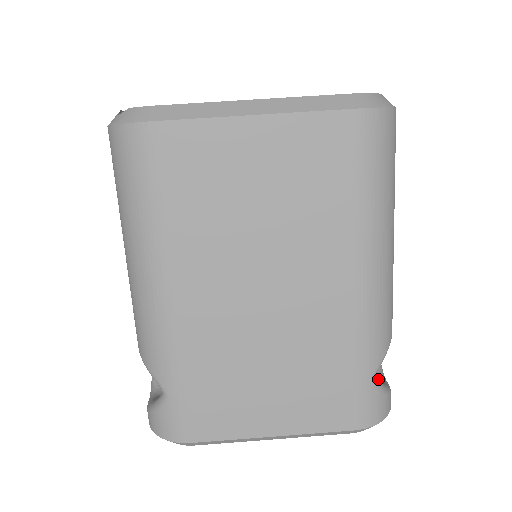
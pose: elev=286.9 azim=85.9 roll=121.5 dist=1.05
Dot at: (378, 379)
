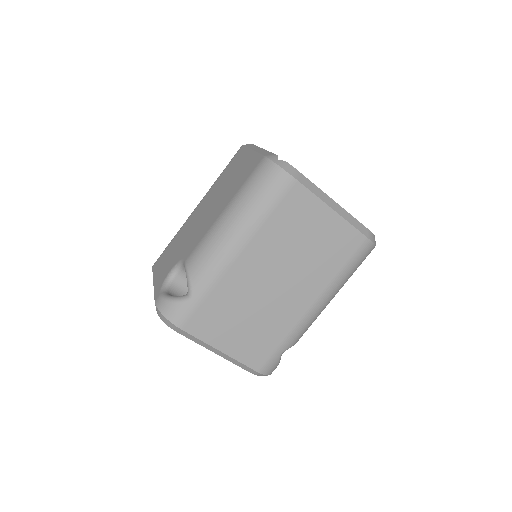
Dot at: occluded
